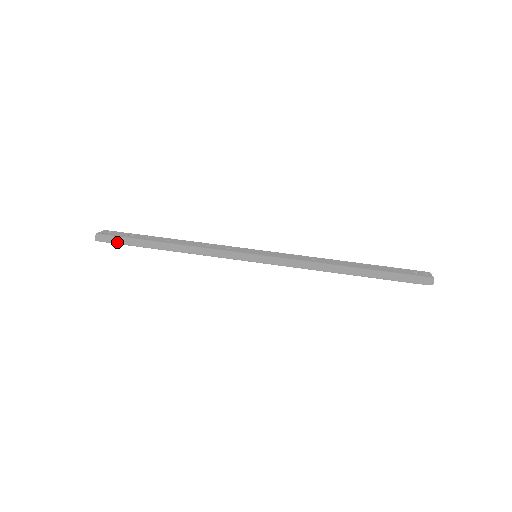
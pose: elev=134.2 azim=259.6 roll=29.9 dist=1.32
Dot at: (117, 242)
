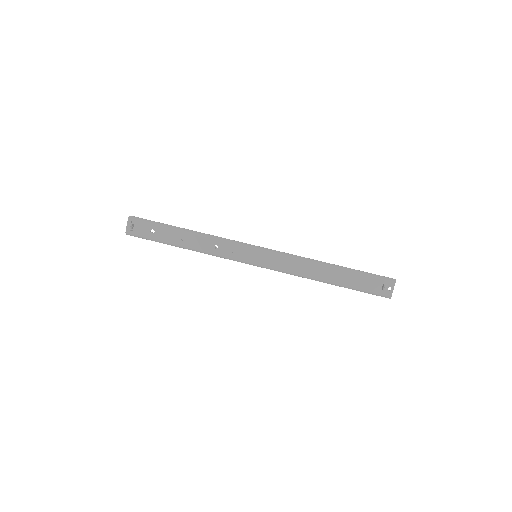
Dot at: occluded
